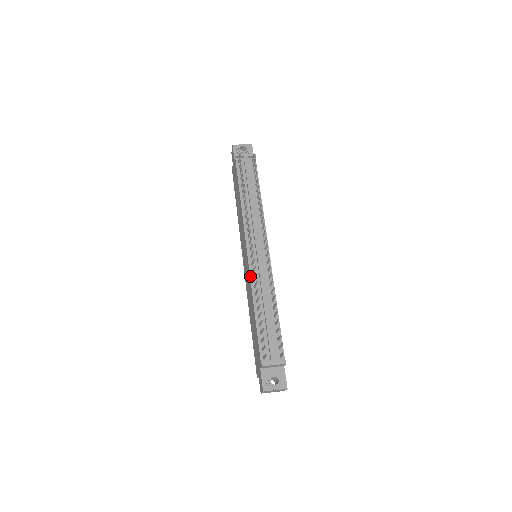
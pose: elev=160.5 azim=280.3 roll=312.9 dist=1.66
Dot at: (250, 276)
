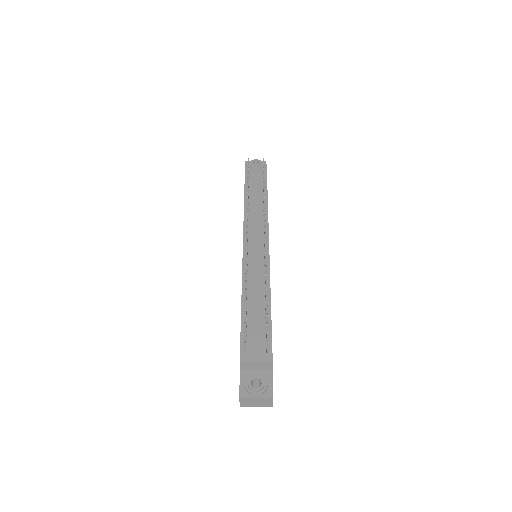
Dot at: (242, 268)
